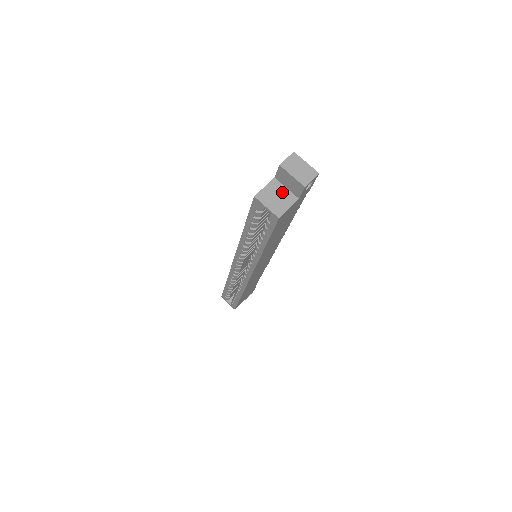
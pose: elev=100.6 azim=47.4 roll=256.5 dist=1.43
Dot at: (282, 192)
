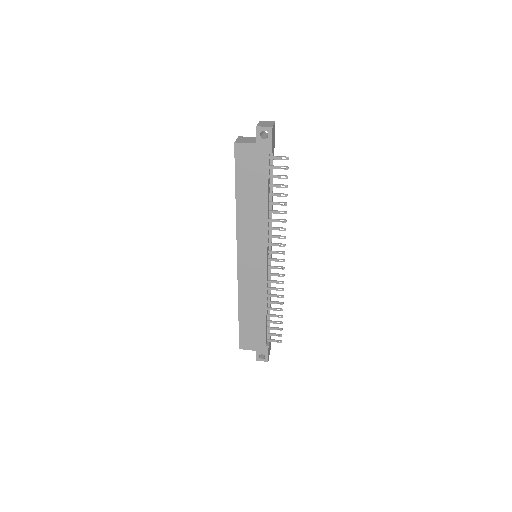
Dot at: (253, 140)
